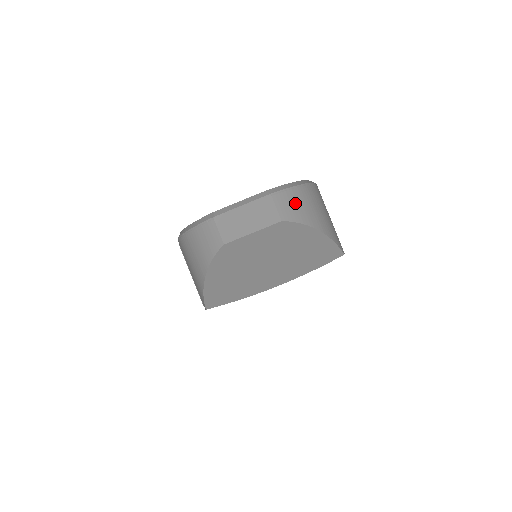
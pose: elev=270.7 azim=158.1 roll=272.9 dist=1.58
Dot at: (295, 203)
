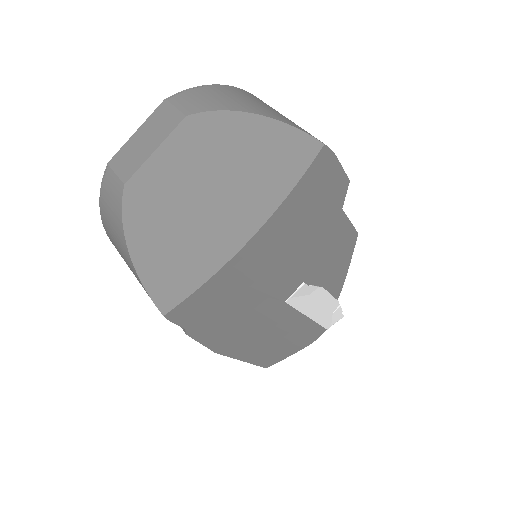
Dot at: (205, 97)
